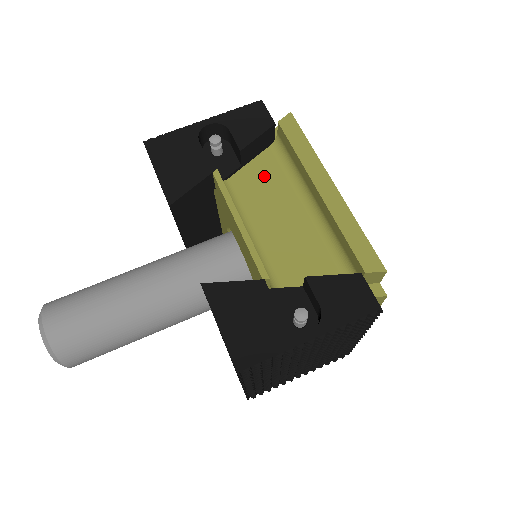
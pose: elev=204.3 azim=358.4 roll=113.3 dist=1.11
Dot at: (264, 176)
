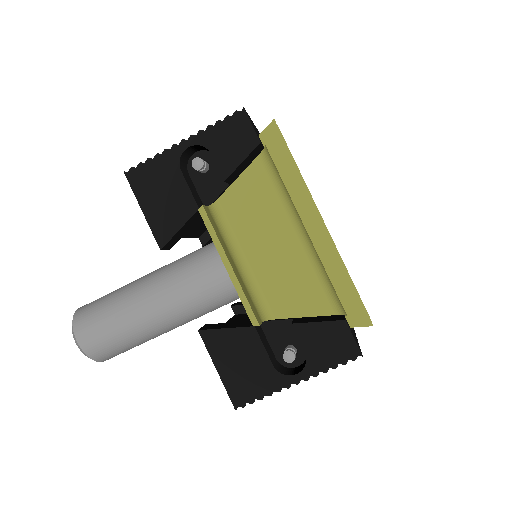
Dot at: (254, 195)
